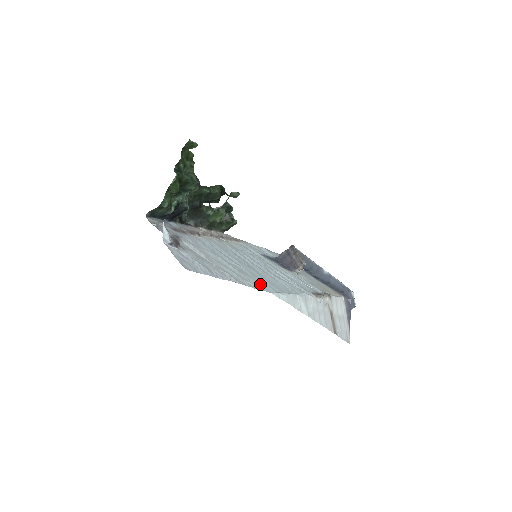
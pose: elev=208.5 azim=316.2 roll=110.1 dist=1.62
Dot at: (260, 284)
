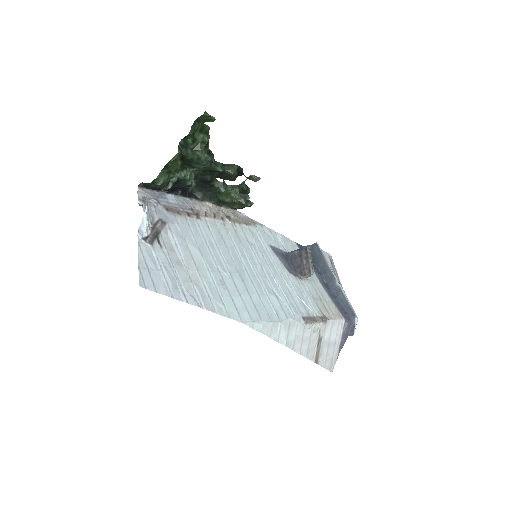
Dot at: (236, 307)
